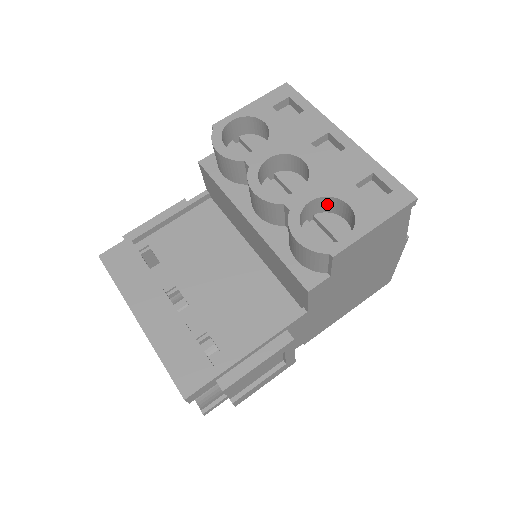
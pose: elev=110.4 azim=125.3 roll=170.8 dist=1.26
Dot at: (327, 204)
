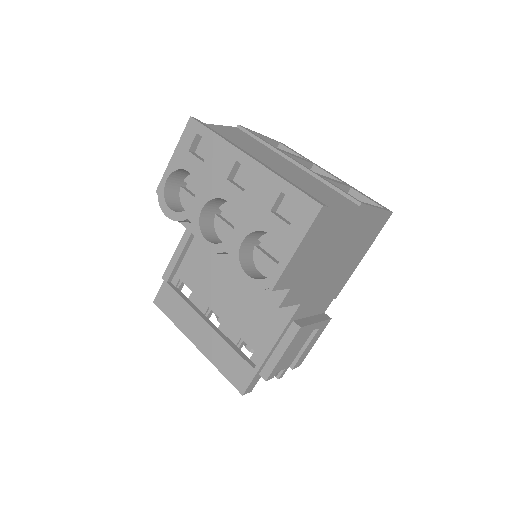
Dot at: (260, 232)
